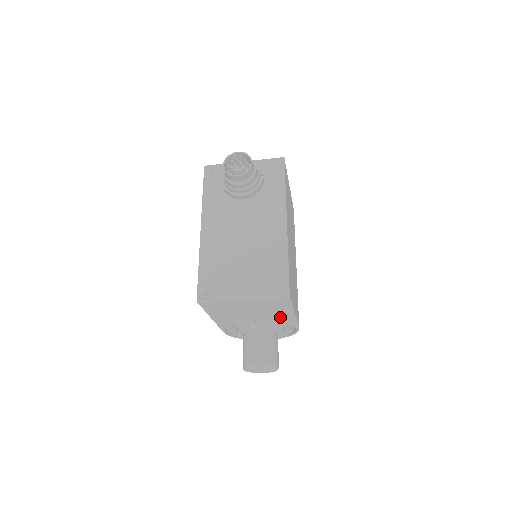
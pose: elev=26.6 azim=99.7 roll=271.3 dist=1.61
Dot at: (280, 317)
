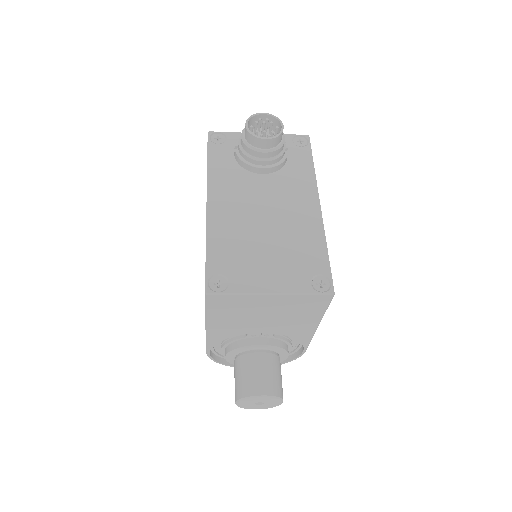
Dot at: (297, 330)
